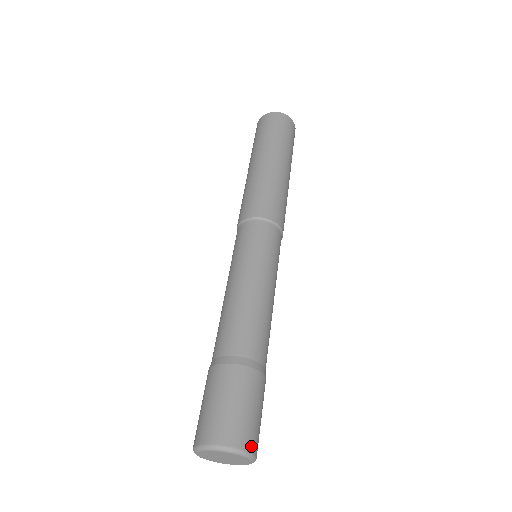
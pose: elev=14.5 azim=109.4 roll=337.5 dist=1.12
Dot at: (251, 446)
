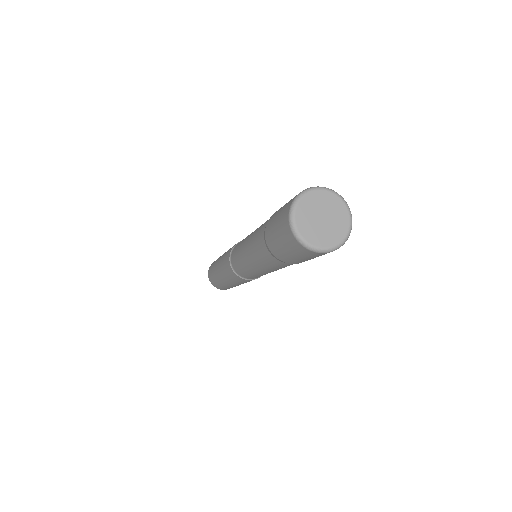
Dot at: occluded
